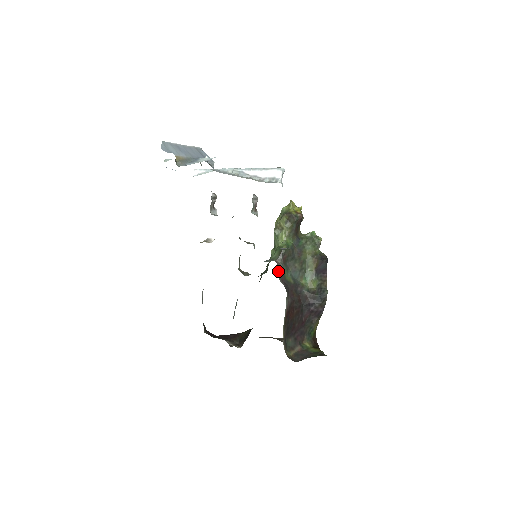
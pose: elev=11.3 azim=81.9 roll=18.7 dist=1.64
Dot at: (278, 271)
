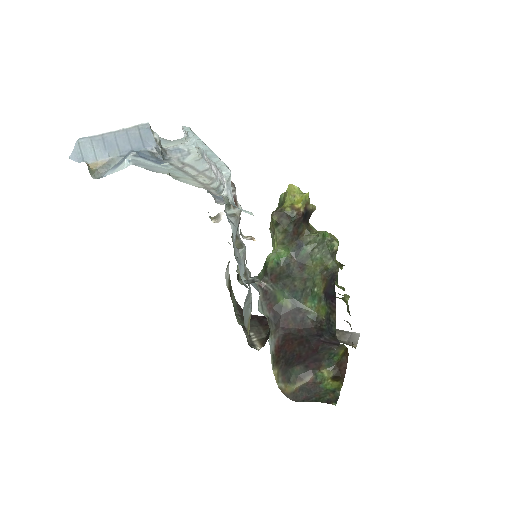
Dot at: (260, 299)
